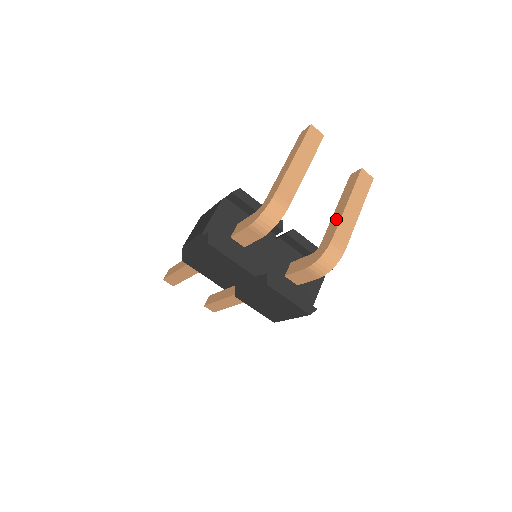
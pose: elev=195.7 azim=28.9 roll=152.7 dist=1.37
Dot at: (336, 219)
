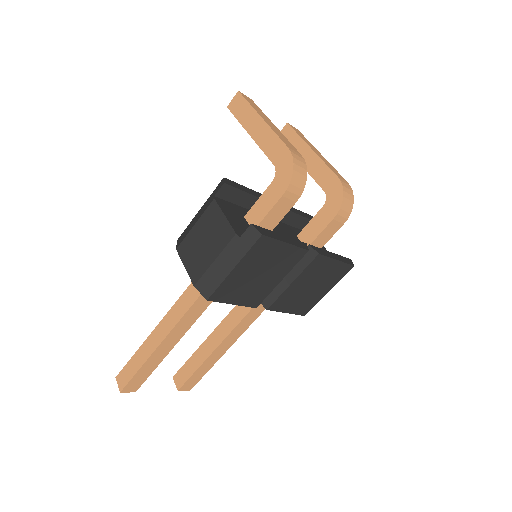
Dot at: (316, 166)
